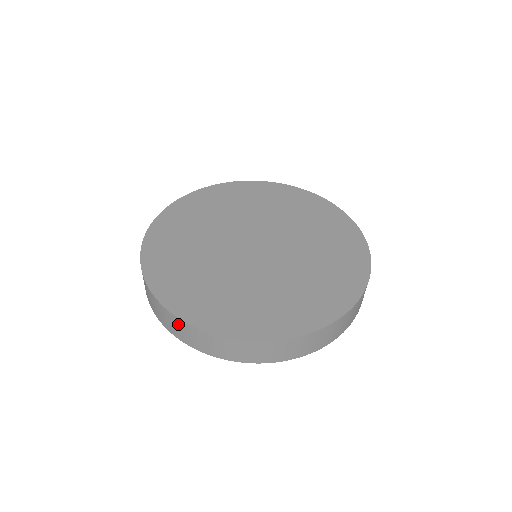
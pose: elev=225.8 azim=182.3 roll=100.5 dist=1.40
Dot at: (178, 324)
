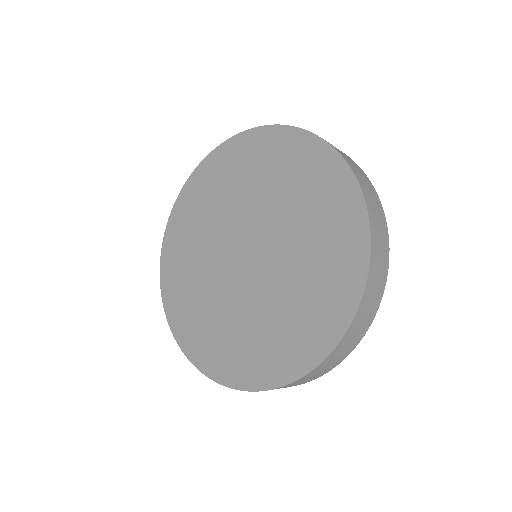
Dot at: occluded
